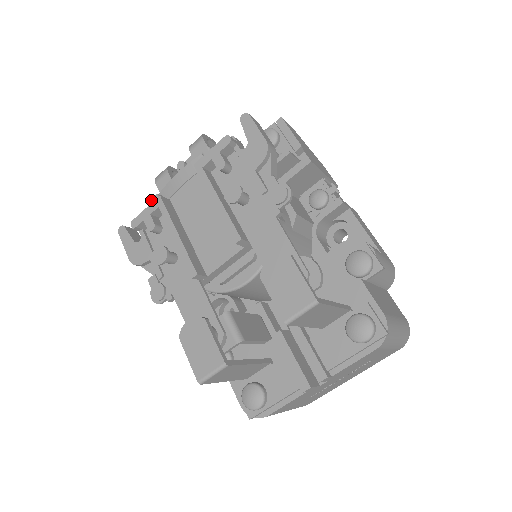
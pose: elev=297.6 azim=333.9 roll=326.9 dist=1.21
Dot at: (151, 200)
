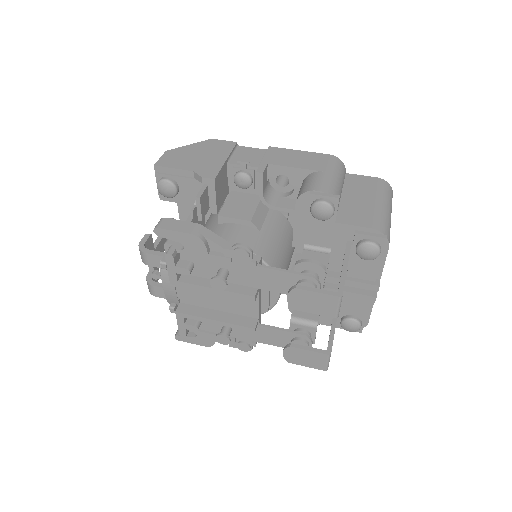
Dot at: occluded
